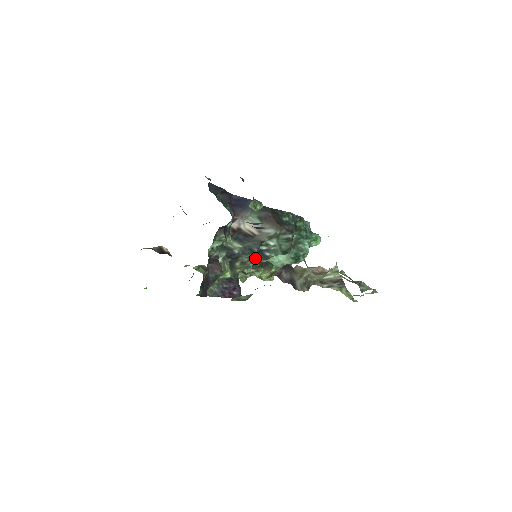
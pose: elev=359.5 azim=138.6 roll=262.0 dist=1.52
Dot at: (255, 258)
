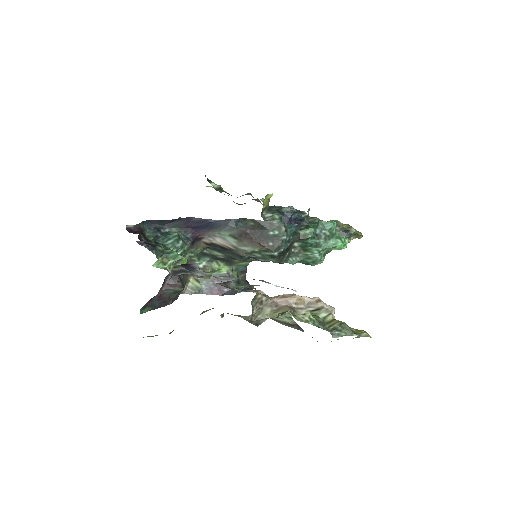
Dot at: occluded
